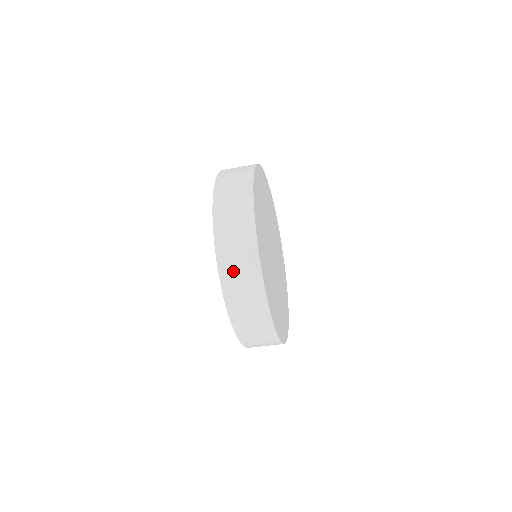
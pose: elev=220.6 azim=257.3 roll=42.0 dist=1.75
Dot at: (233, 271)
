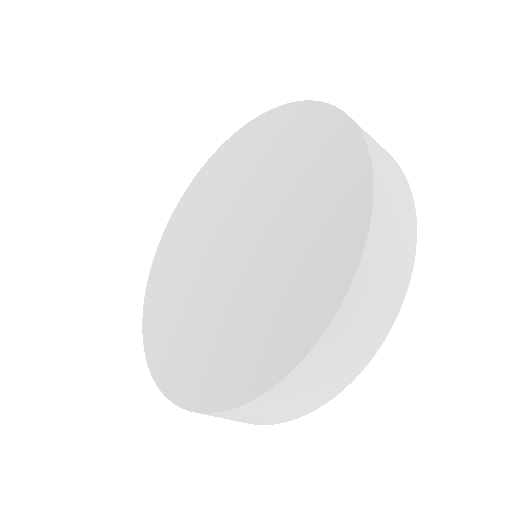
Dot at: (321, 369)
